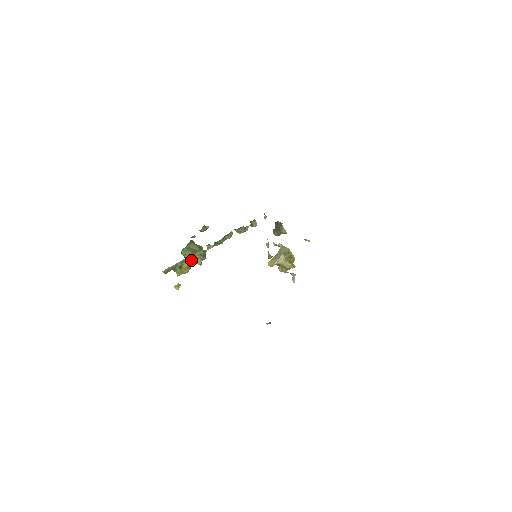
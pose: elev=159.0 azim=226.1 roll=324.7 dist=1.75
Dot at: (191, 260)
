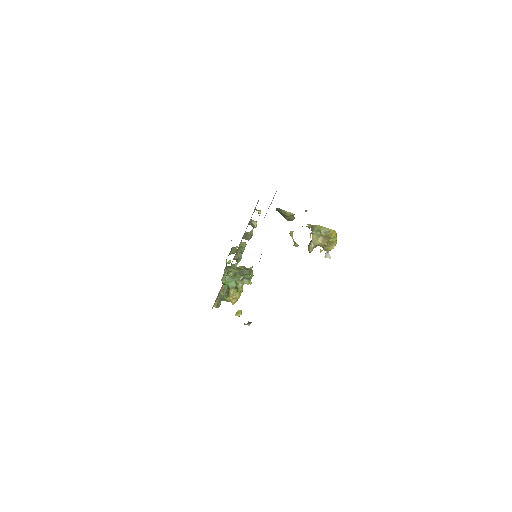
Dot at: (235, 284)
